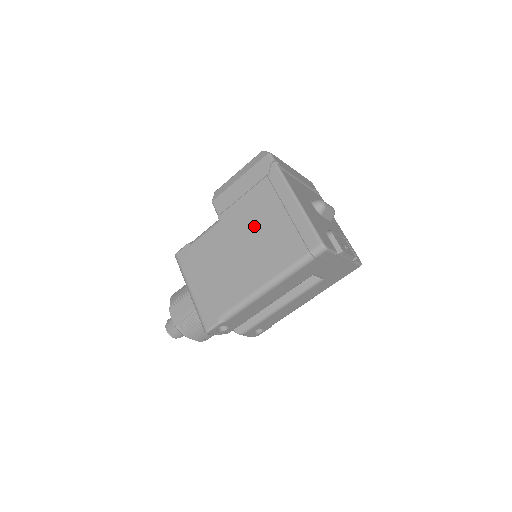
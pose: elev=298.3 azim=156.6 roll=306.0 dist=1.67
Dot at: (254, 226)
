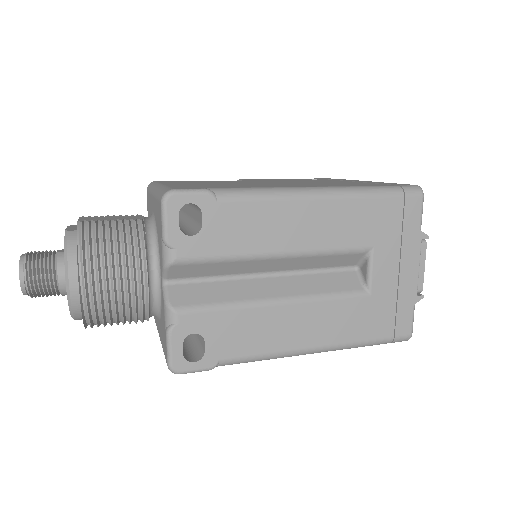
Dot at: (304, 181)
